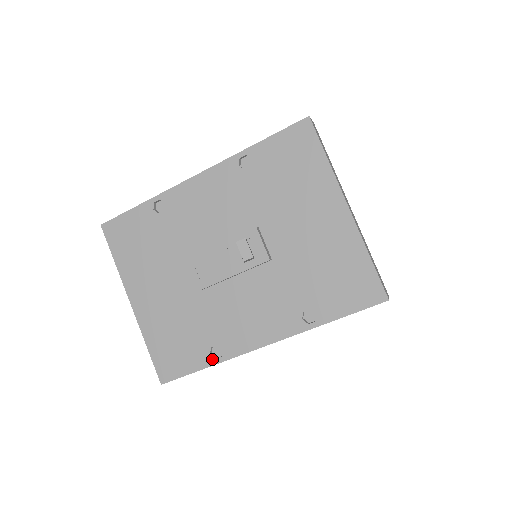
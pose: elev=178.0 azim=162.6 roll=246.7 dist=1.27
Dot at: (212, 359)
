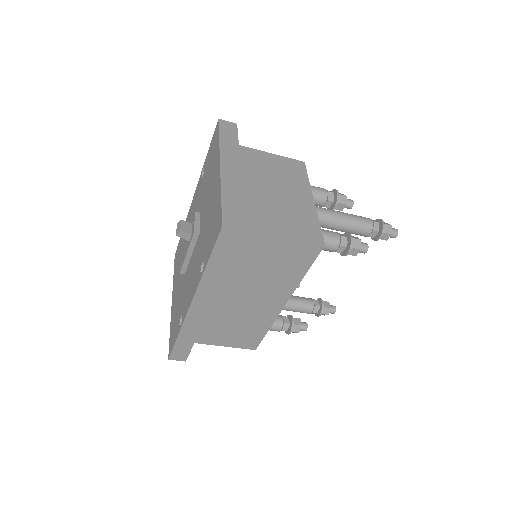
Dot at: (179, 328)
